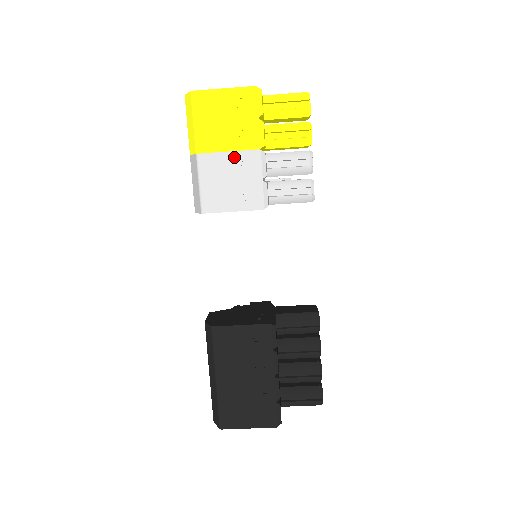
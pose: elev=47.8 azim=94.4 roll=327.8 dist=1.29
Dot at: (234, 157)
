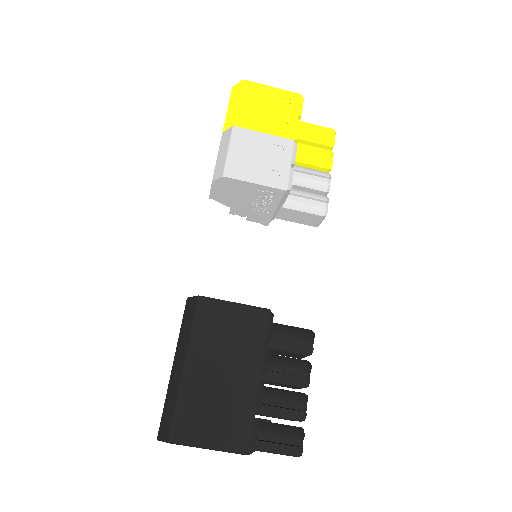
Dot at: (268, 139)
